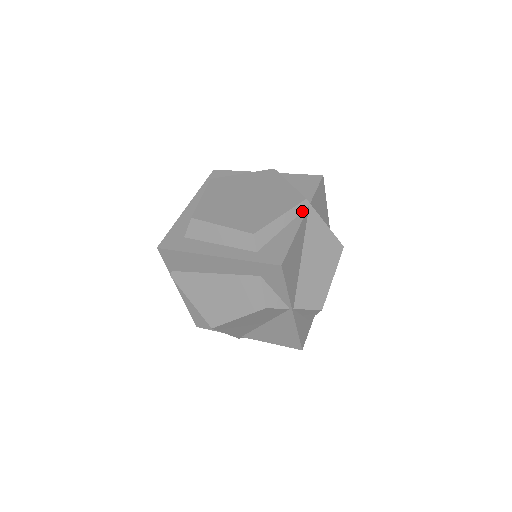
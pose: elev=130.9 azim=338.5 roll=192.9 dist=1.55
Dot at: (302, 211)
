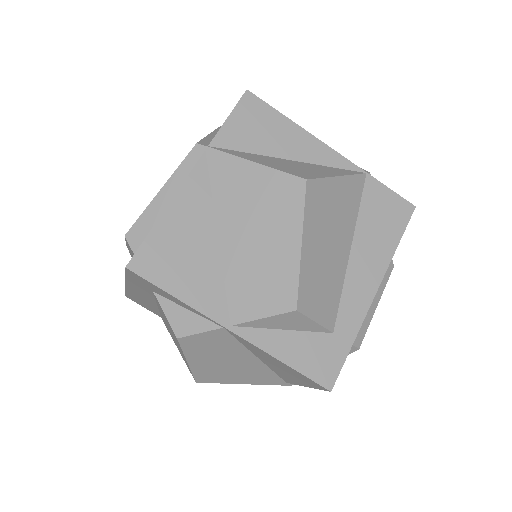
Dot at: (195, 165)
